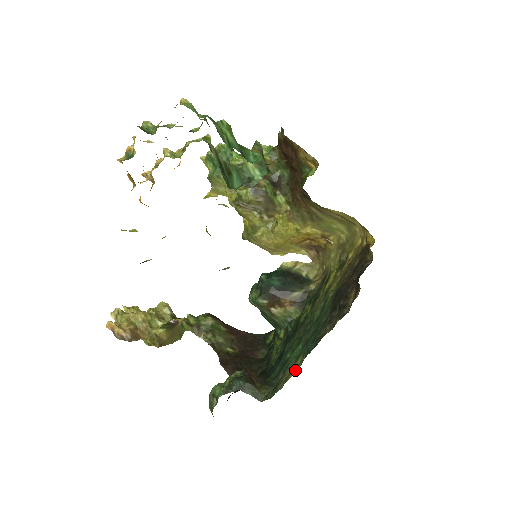
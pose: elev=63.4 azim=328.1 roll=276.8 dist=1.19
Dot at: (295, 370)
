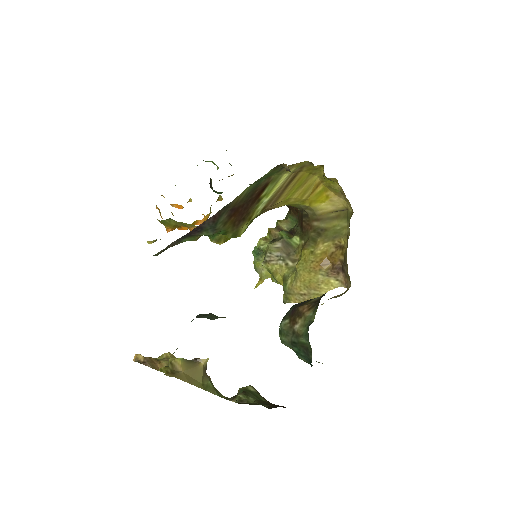
Dot at: occluded
